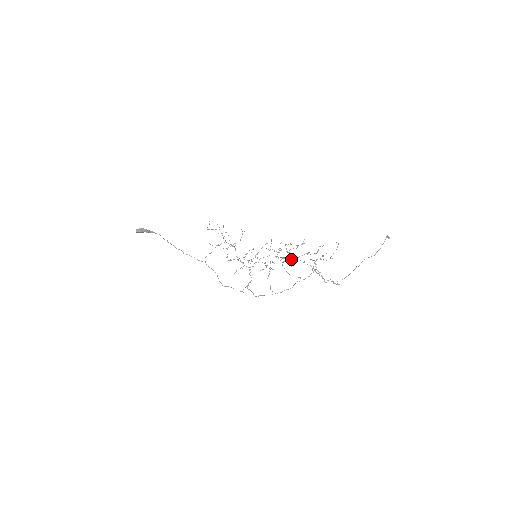
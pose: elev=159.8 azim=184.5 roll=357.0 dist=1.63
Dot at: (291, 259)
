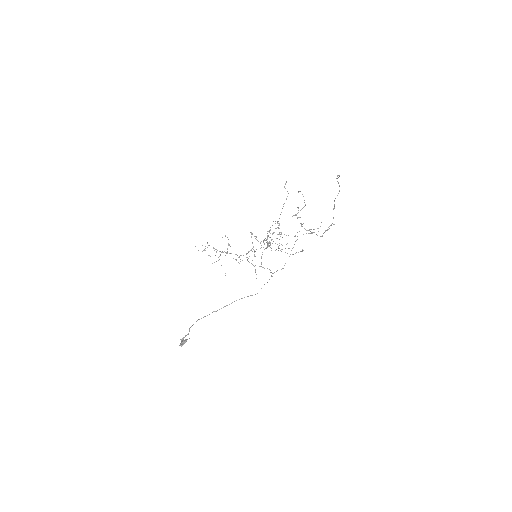
Dot at: occluded
